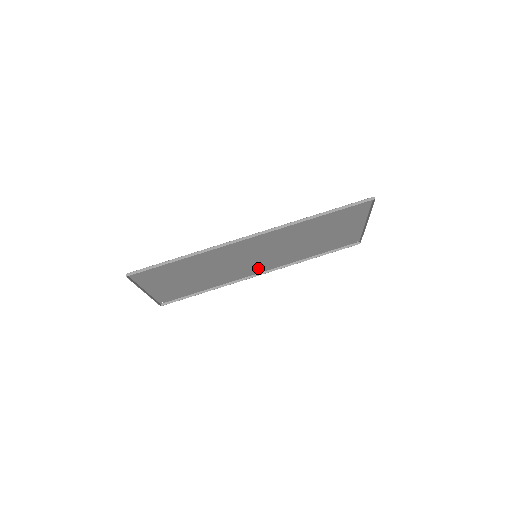
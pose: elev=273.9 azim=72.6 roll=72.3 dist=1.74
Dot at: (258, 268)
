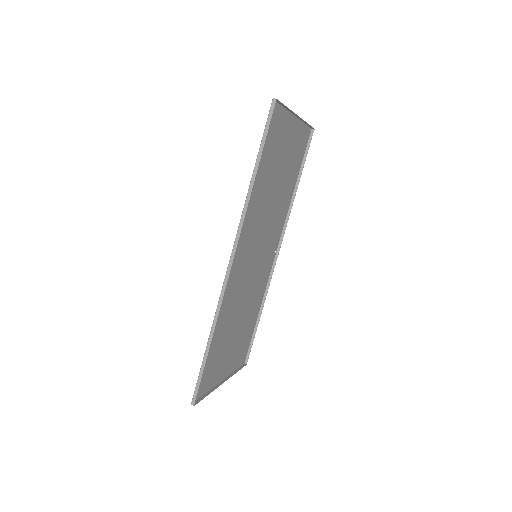
Dot at: (270, 254)
